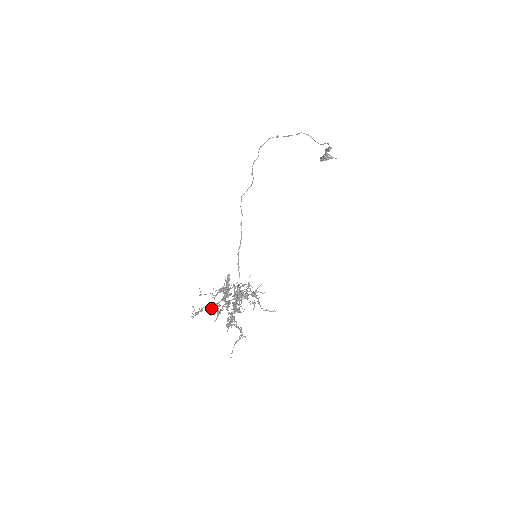
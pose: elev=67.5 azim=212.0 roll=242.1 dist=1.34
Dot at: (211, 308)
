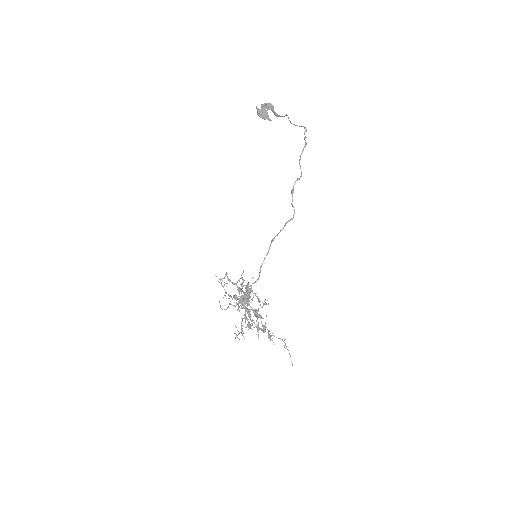
Dot at: (254, 327)
